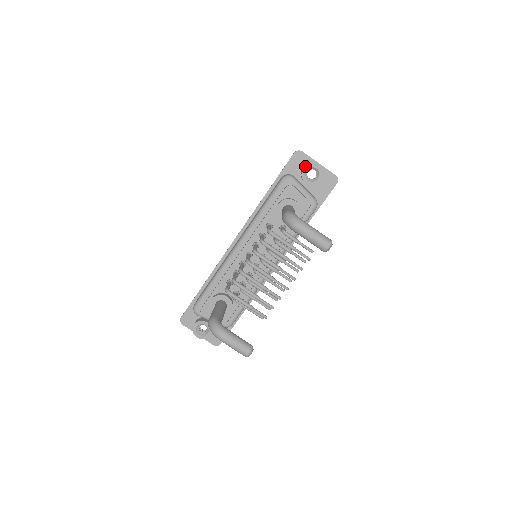
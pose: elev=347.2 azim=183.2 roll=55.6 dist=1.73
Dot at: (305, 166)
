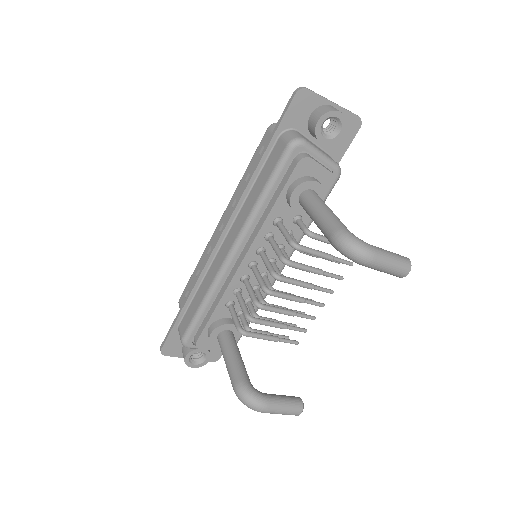
Dot at: (320, 117)
